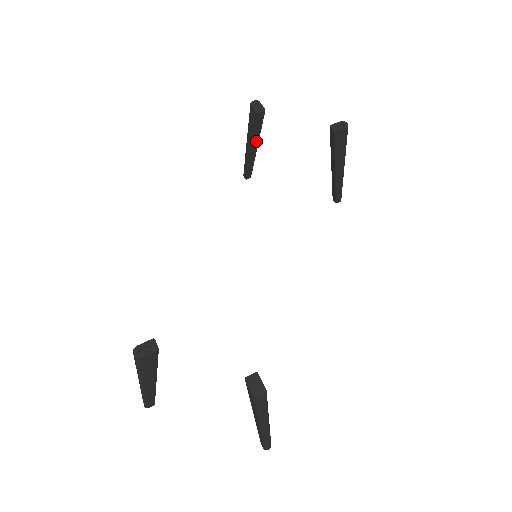
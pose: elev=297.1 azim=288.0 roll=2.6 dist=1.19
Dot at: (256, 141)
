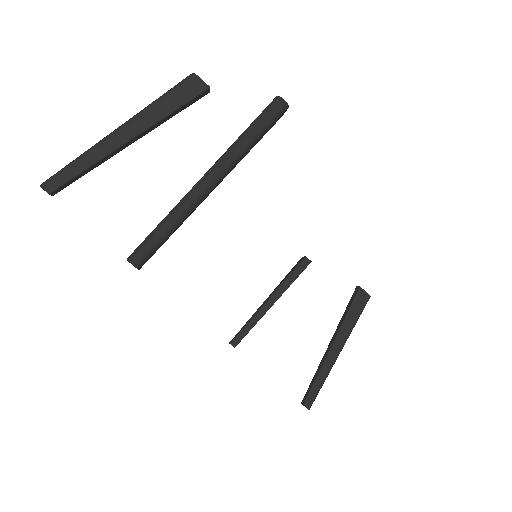
Dot at: (280, 293)
